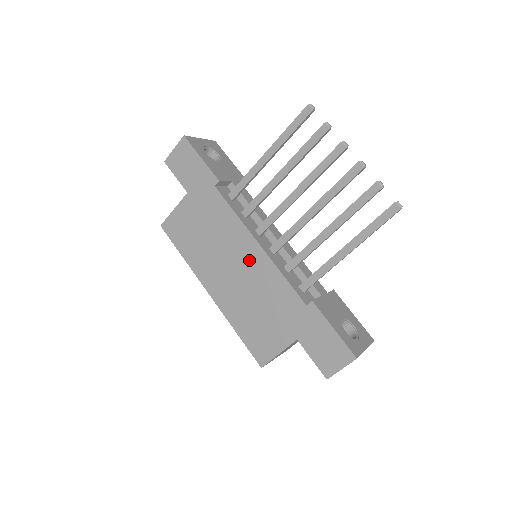
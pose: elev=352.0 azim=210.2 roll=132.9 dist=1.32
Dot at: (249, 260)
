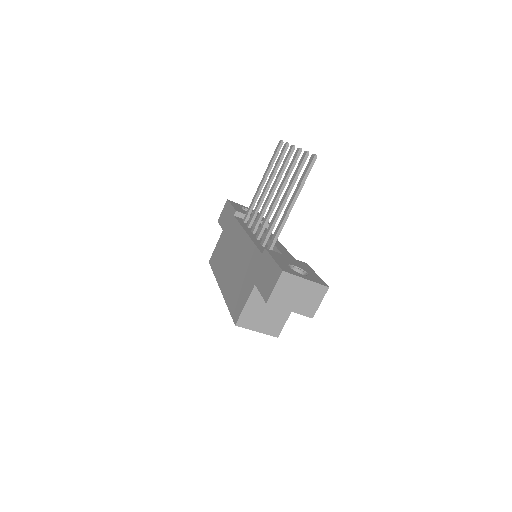
Dot at: (241, 247)
